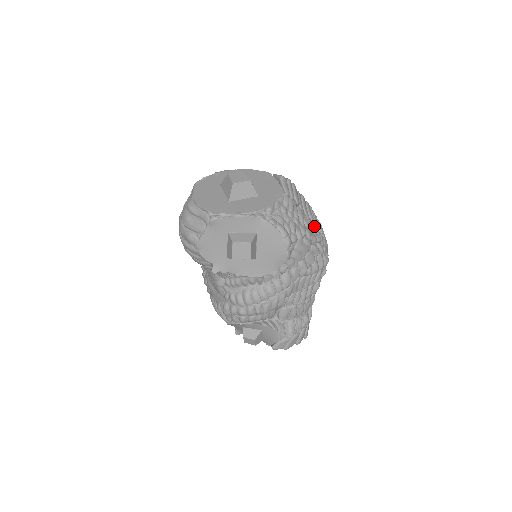
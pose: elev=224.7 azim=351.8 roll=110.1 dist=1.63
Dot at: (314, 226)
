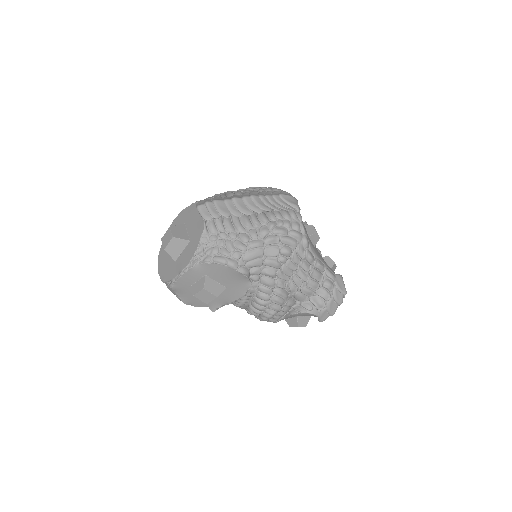
Dot at: (262, 216)
